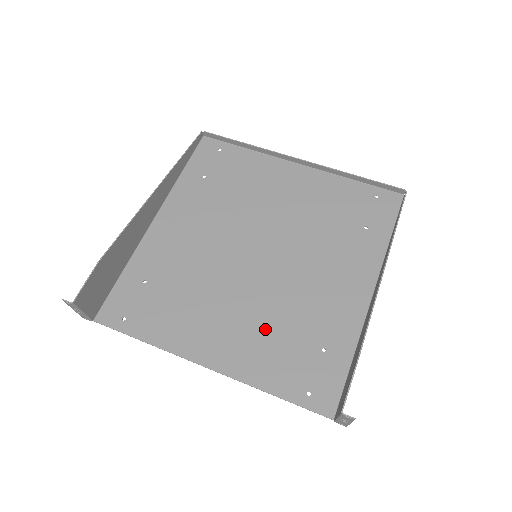
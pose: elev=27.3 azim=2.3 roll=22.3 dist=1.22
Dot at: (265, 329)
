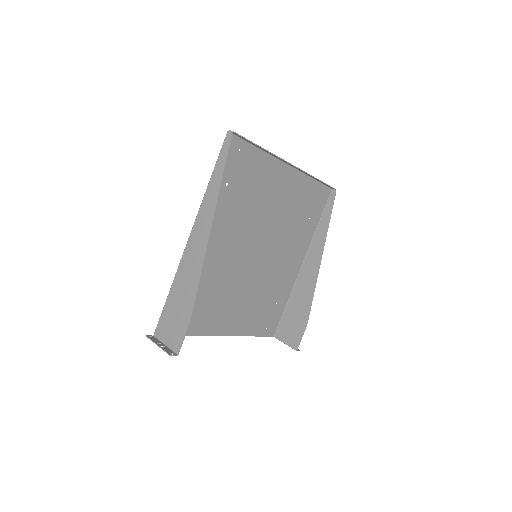
Dot at: (253, 302)
